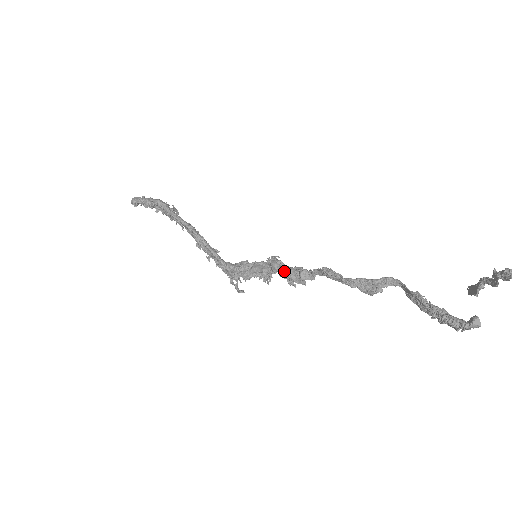
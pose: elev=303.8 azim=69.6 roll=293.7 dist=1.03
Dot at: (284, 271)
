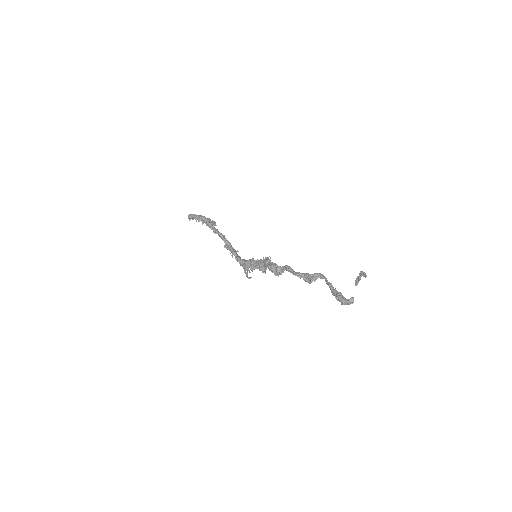
Dot at: (269, 266)
